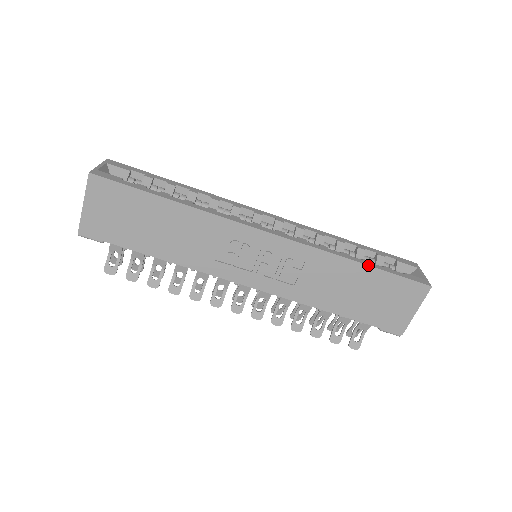
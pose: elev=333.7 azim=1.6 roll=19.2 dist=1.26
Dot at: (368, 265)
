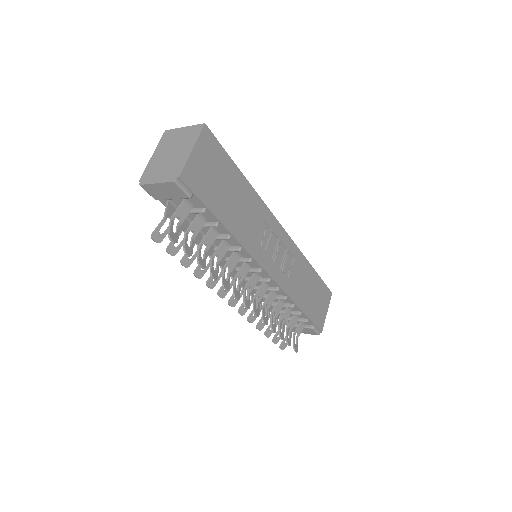
Dot at: occluded
